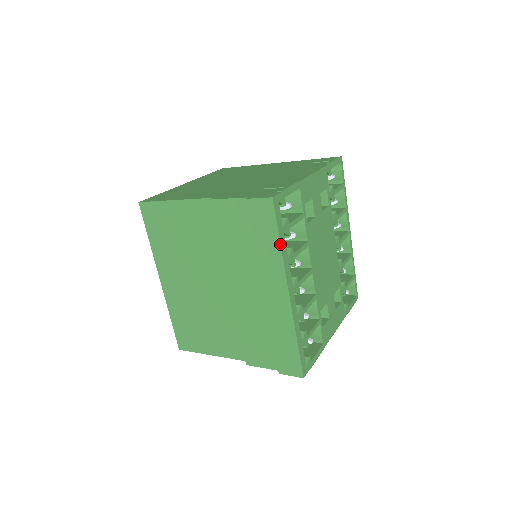
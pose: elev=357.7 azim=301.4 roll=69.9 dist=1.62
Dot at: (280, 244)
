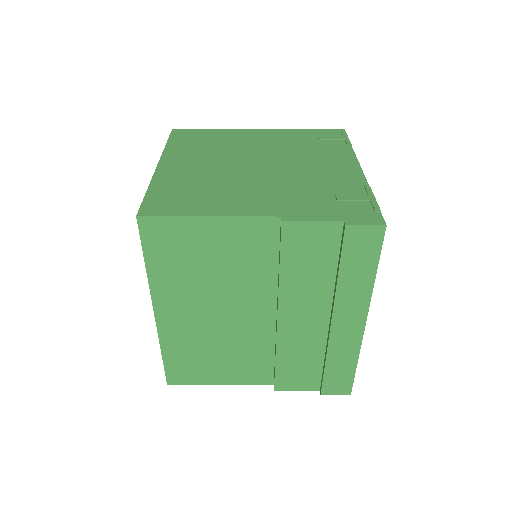
Dot at: occluded
